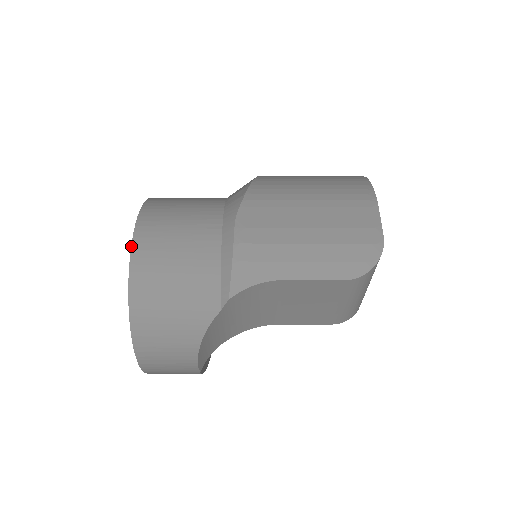
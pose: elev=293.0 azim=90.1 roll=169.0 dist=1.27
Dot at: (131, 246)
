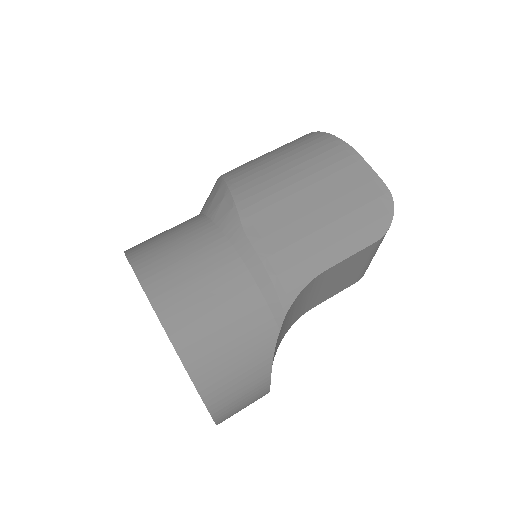
Dot at: (158, 318)
